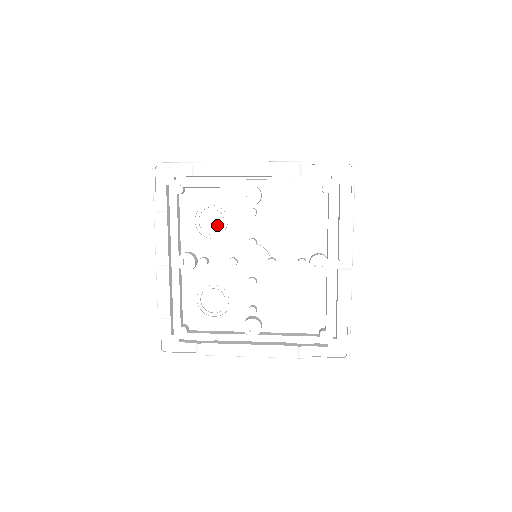
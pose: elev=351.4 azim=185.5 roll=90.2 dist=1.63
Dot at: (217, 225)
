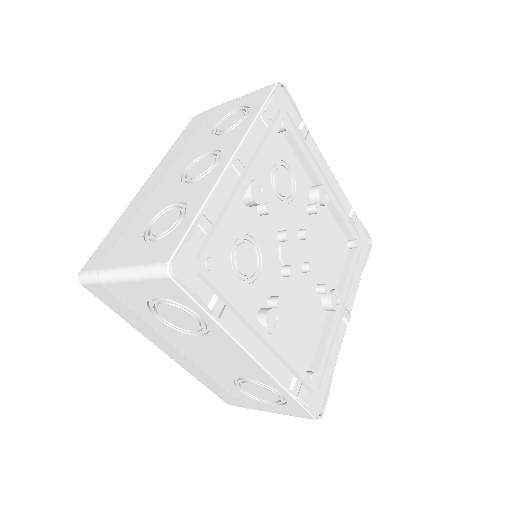
Dot at: (285, 190)
